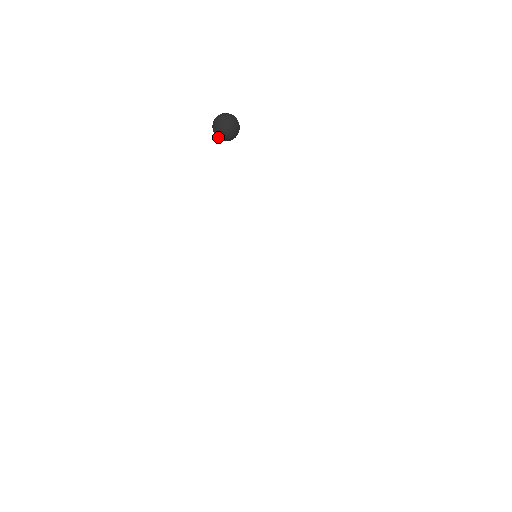
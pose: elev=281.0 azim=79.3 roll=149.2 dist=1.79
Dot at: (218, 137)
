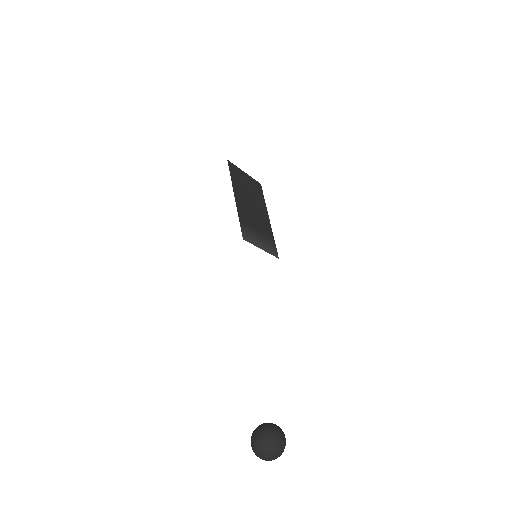
Dot at: occluded
